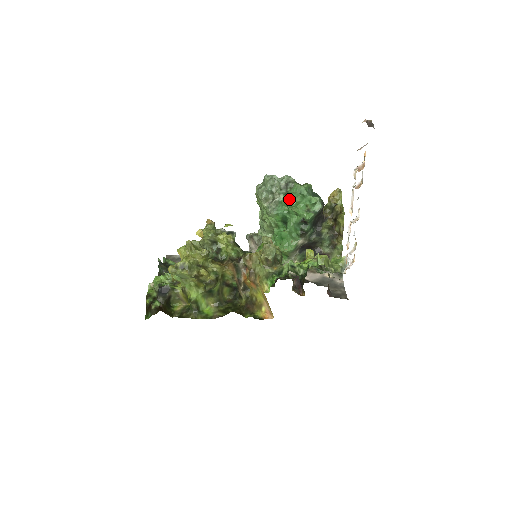
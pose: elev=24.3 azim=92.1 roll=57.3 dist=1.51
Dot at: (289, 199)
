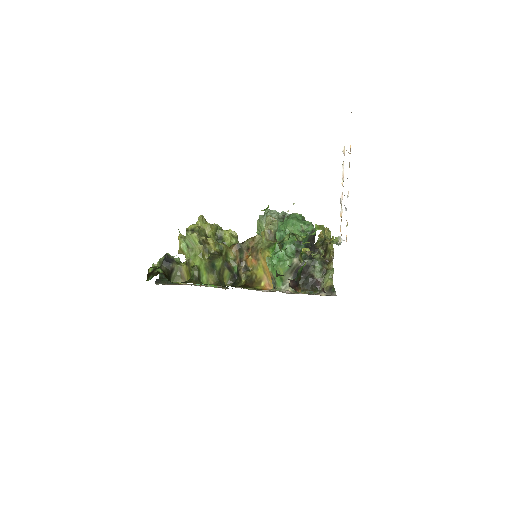
Dot at: (286, 220)
